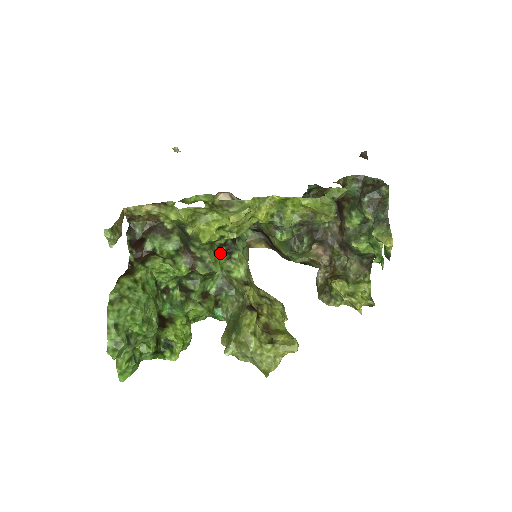
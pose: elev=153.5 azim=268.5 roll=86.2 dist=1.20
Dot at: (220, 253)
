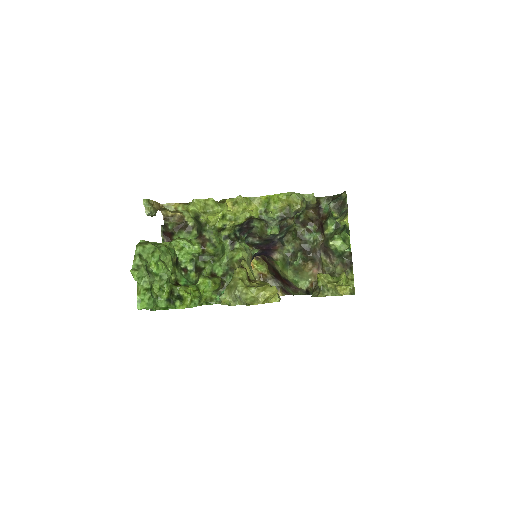
Dot at: (226, 244)
